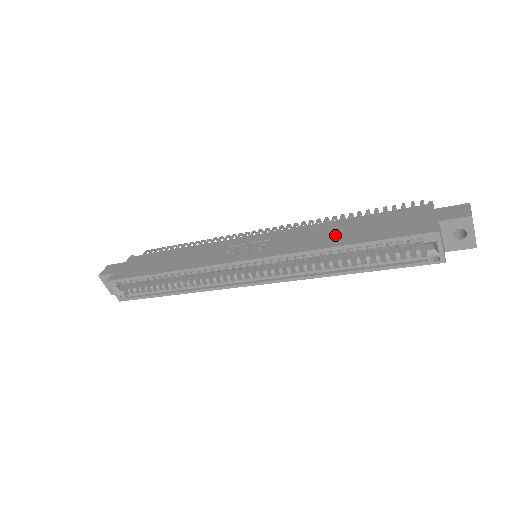
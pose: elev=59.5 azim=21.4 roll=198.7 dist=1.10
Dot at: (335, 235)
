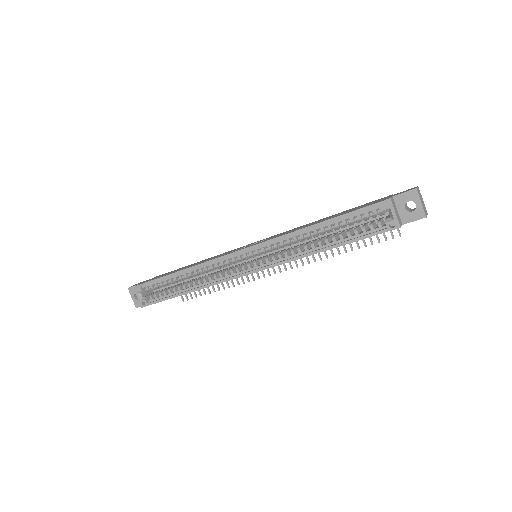
Dot at: (316, 222)
